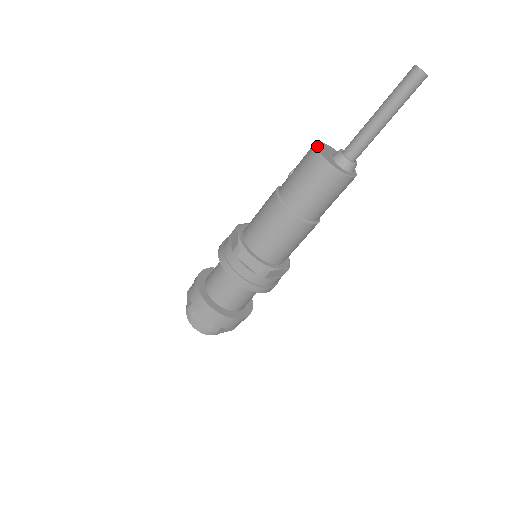
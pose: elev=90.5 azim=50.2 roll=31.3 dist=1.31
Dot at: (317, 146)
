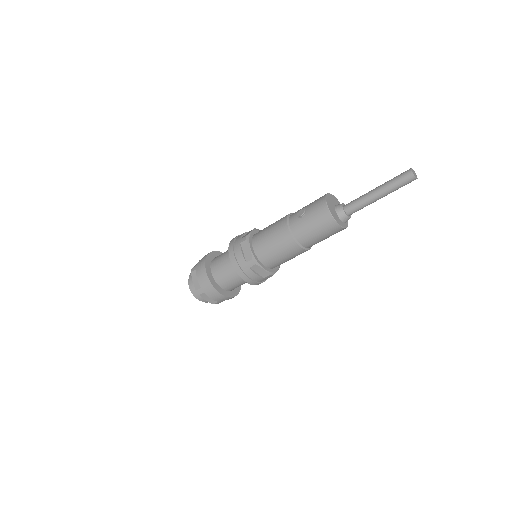
Dot at: (328, 205)
